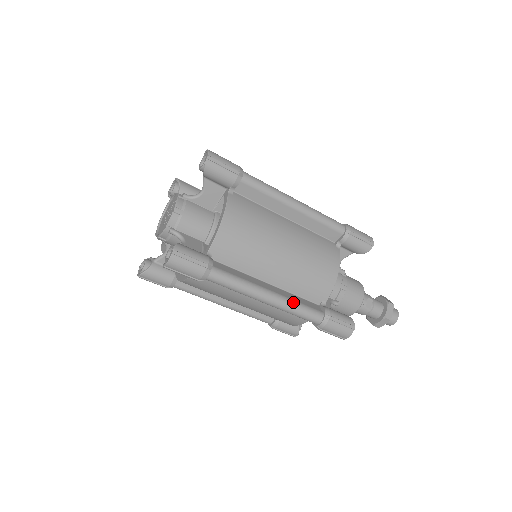
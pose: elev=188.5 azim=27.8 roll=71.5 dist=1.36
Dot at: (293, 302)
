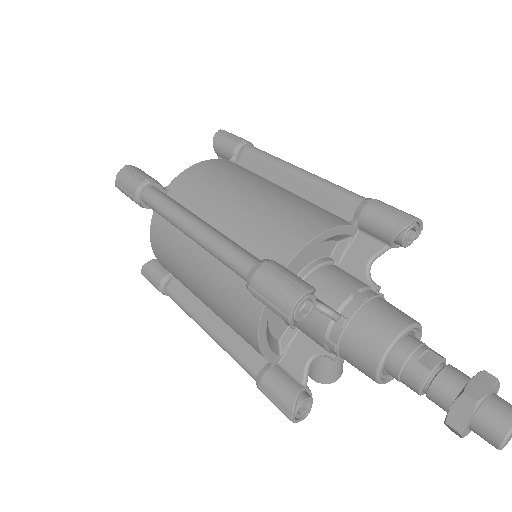
Dot at: (222, 236)
